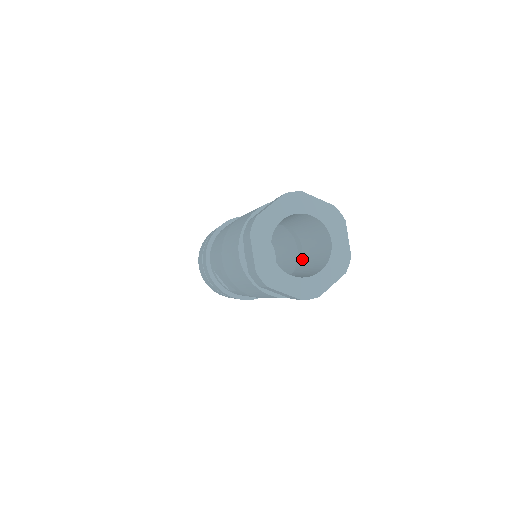
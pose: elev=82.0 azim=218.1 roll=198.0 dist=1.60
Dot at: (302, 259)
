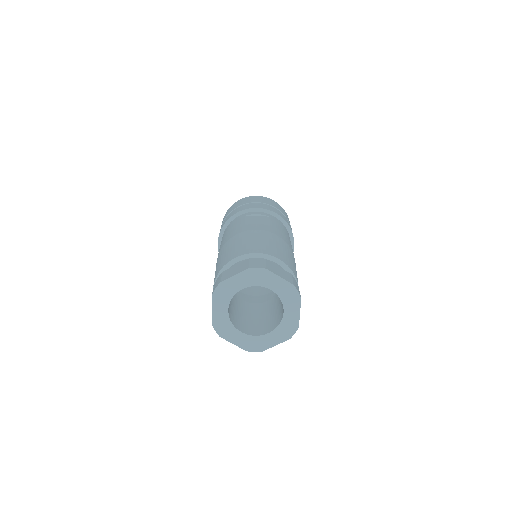
Dot at: occluded
